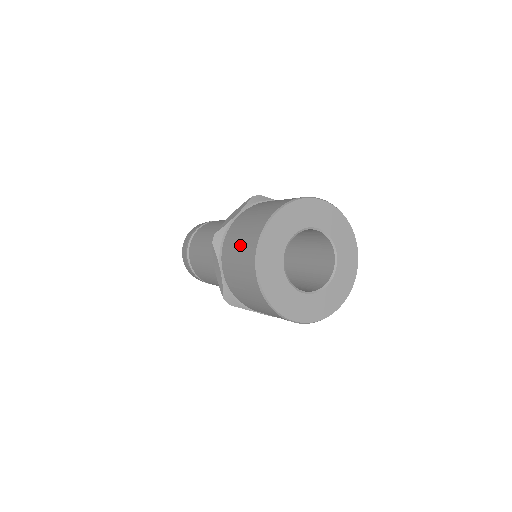
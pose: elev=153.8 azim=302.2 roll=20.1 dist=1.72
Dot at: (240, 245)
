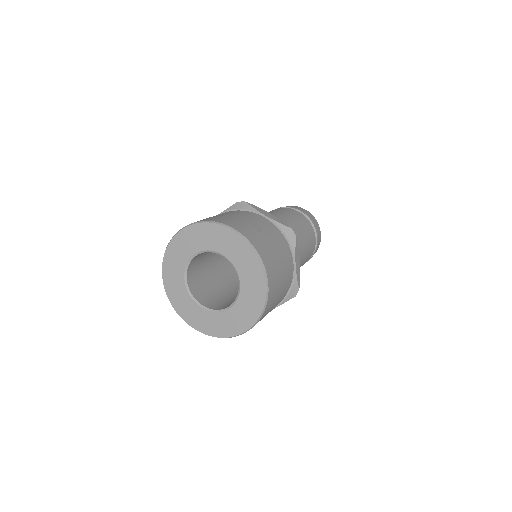
Dot at: occluded
